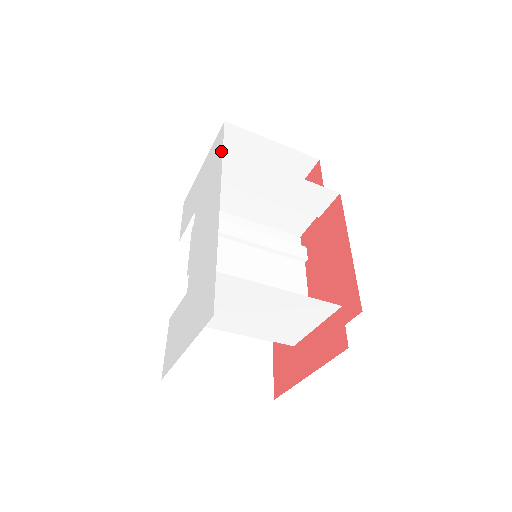
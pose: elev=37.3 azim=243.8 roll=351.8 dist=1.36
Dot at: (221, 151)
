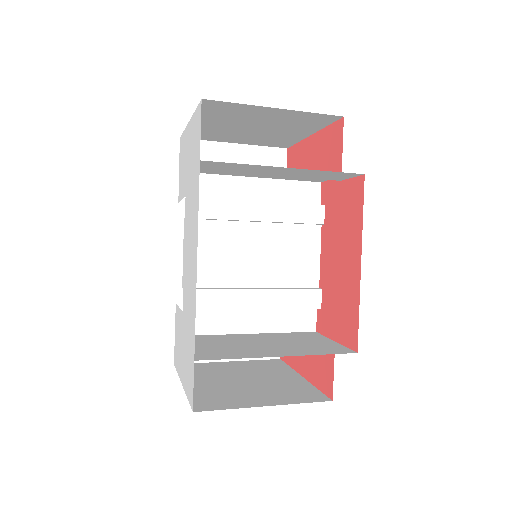
Dot at: (198, 162)
